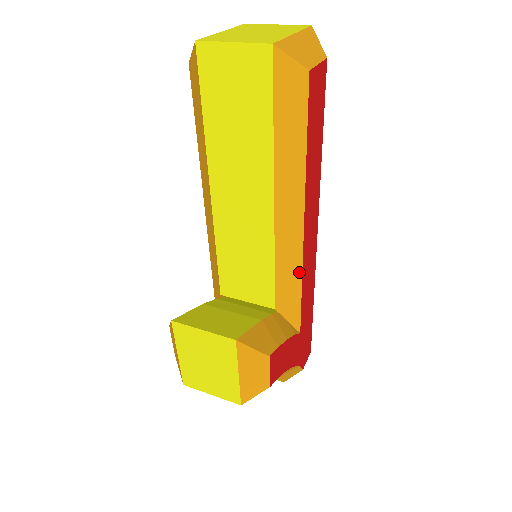
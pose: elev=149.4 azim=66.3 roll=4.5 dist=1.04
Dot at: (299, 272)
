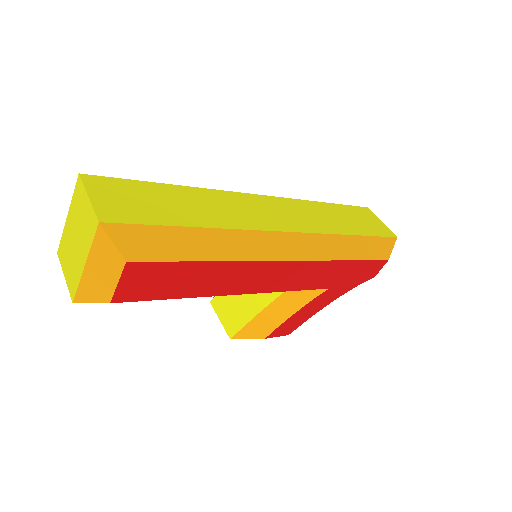
Dot at: occluded
